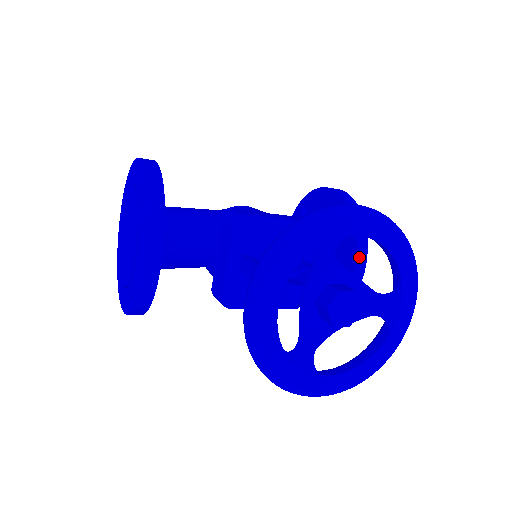
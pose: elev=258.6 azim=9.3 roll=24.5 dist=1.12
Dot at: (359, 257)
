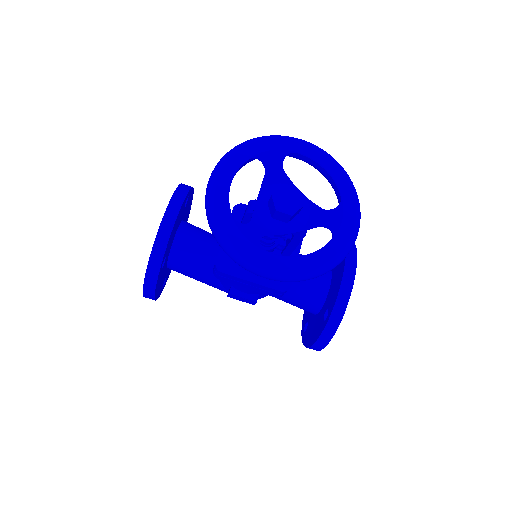
Dot at: (348, 267)
